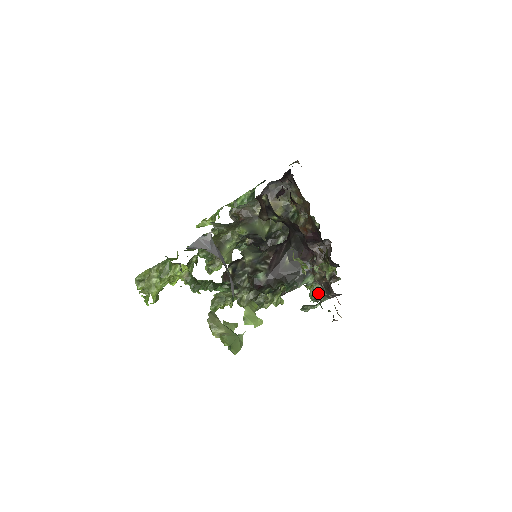
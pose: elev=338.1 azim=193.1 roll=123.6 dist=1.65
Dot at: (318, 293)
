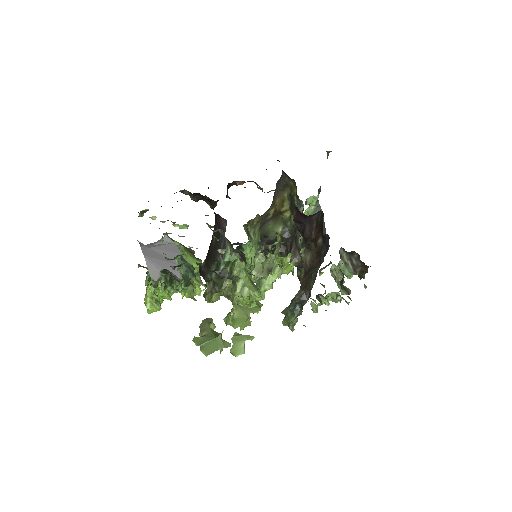
Dot at: occluded
